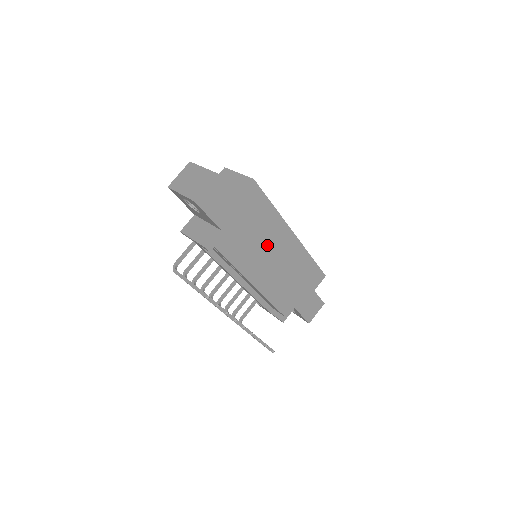
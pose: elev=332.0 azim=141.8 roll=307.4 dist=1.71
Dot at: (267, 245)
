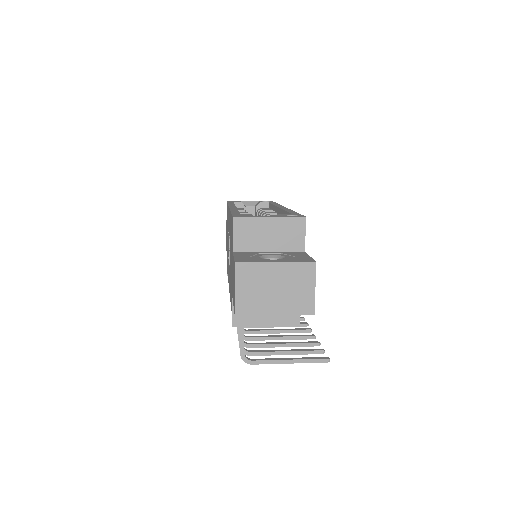
Dot at: occluded
